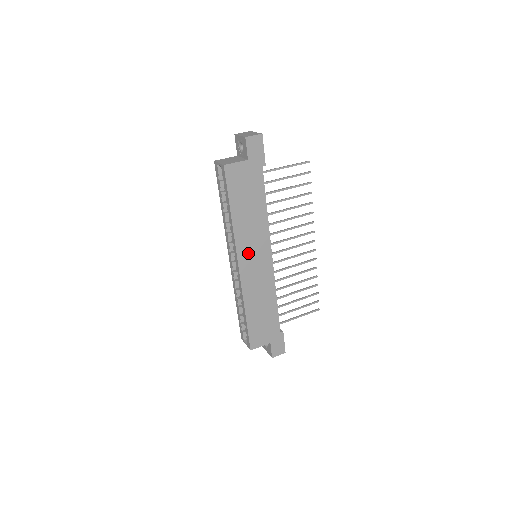
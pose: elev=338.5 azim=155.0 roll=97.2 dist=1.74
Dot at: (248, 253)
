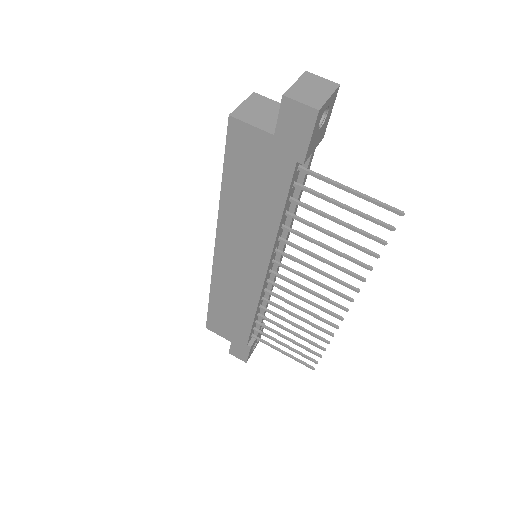
Dot at: (232, 248)
